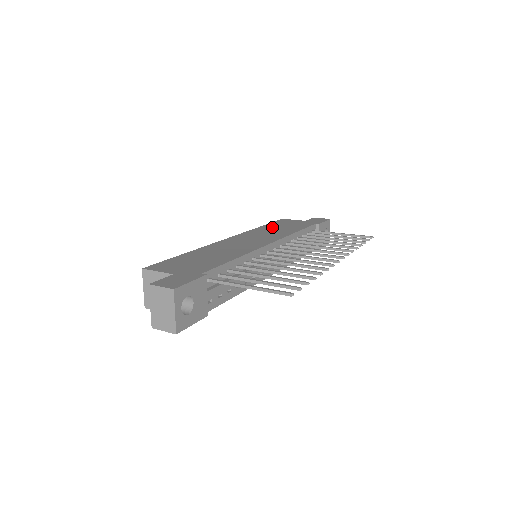
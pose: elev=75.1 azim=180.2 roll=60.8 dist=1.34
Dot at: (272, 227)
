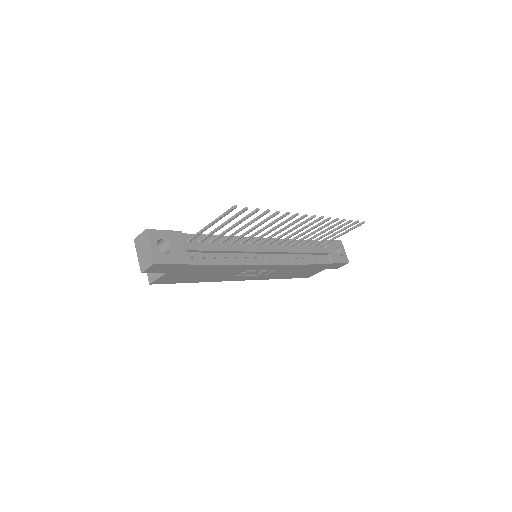
Dot at: occluded
